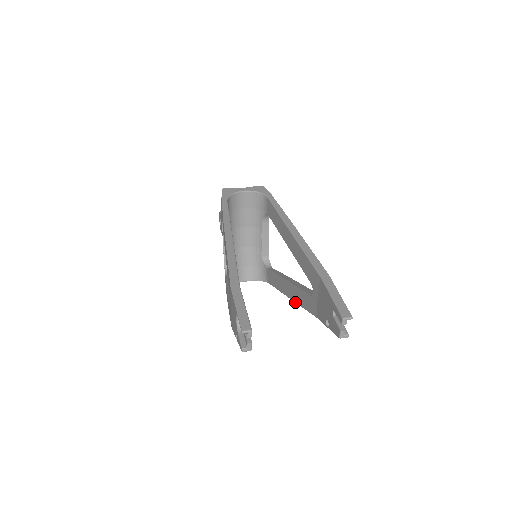
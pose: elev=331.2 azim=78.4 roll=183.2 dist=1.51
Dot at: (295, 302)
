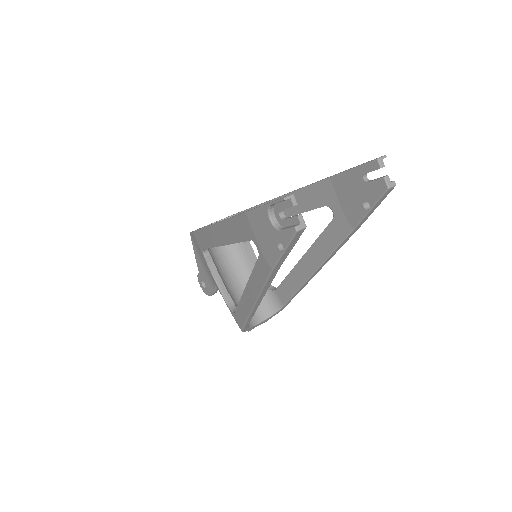
Dot at: (322, 263)
